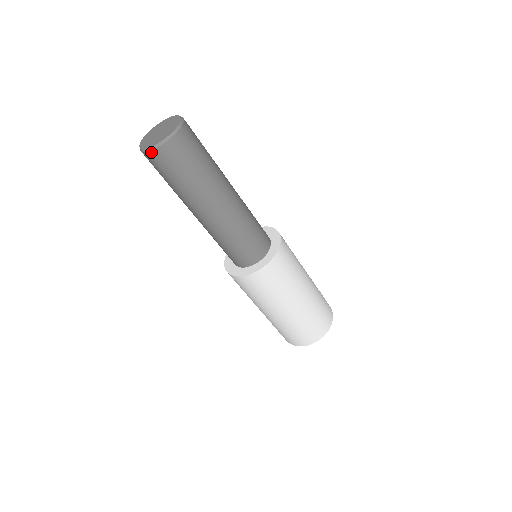
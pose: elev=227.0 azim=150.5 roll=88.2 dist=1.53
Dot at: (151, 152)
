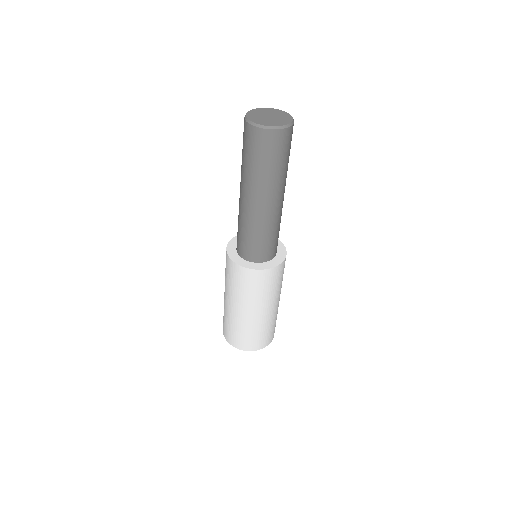
Dot at: (279, 131)
